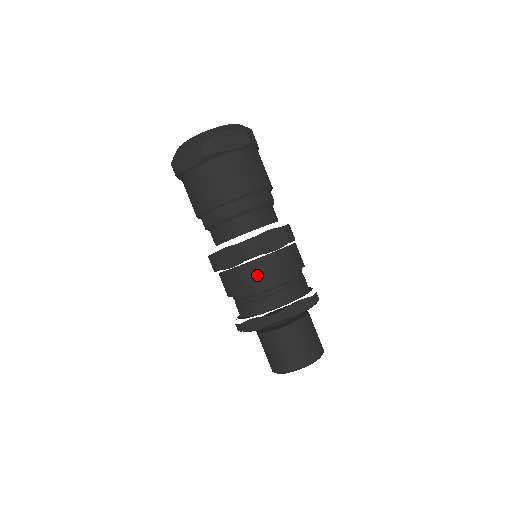
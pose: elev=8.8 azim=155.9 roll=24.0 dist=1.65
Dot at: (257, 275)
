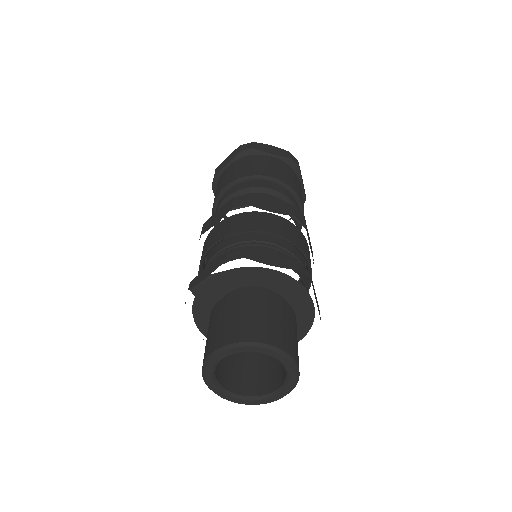
Dot at: (237, 224)
